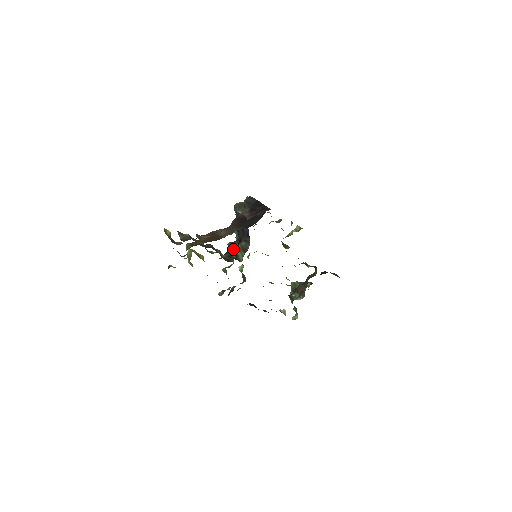
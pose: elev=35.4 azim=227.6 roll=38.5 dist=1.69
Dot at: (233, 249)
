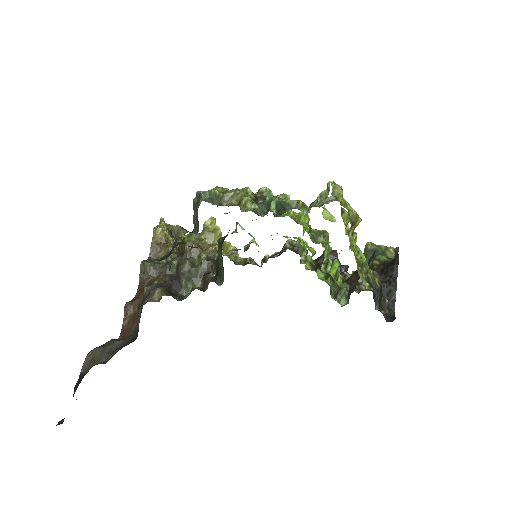
Dot at: (204, 274)
